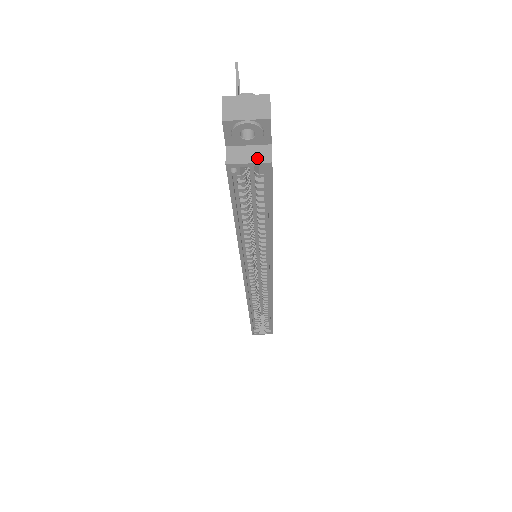
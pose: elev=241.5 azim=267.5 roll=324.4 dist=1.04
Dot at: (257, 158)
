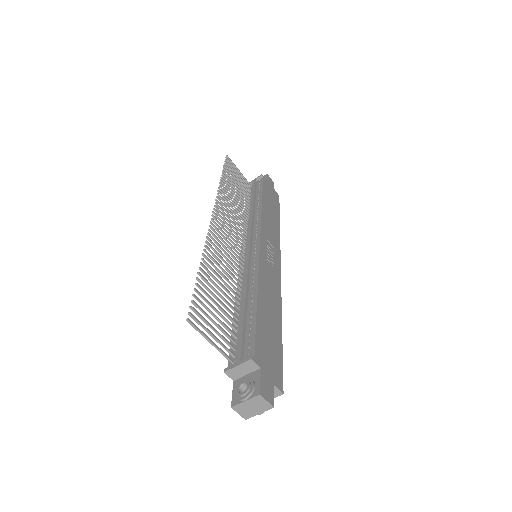
Dot at: occluded
